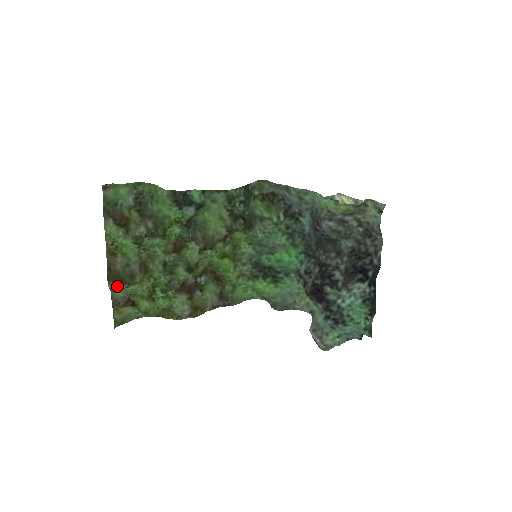
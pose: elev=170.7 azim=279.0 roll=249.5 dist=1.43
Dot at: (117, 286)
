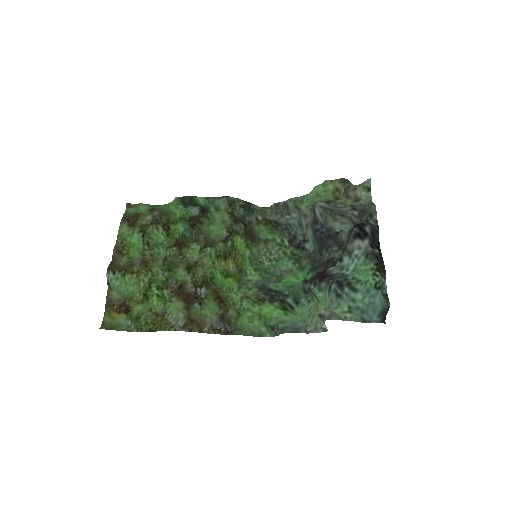
Dot at: (116, 287)
